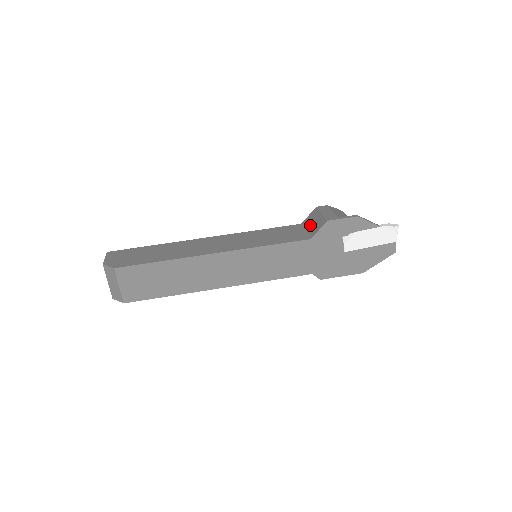
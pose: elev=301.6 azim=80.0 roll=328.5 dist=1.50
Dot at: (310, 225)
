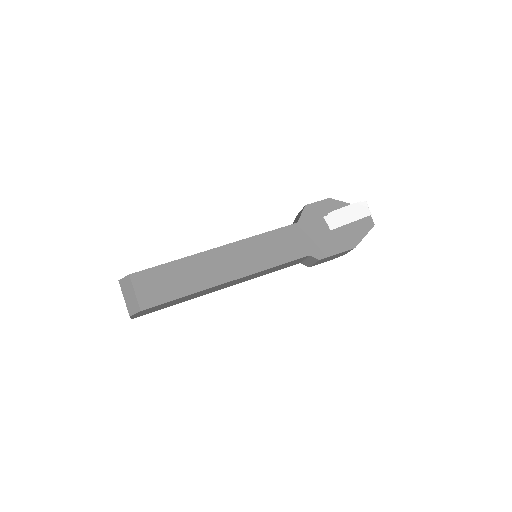
Dot at: occluded
